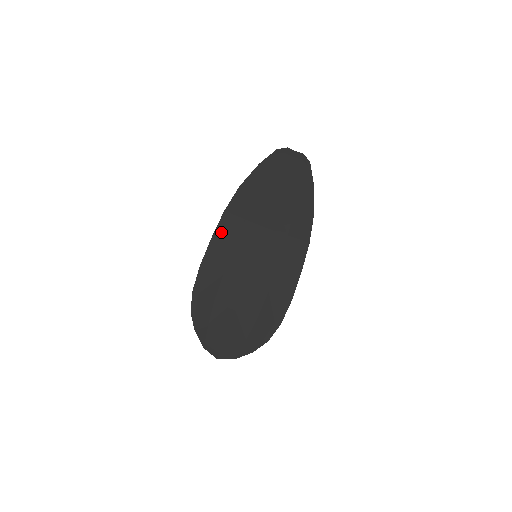
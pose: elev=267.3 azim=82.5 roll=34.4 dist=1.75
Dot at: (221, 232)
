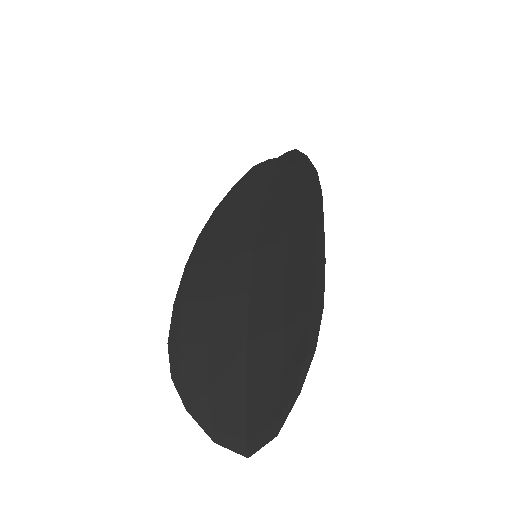
Dot at: (197, 255)
